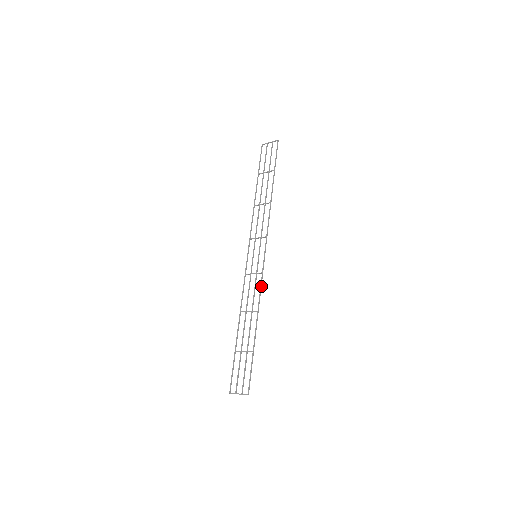
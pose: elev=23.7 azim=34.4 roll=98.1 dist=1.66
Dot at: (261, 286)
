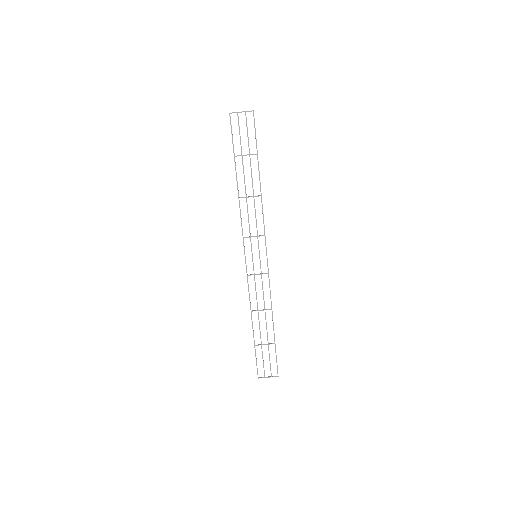
Dot at: occluded
